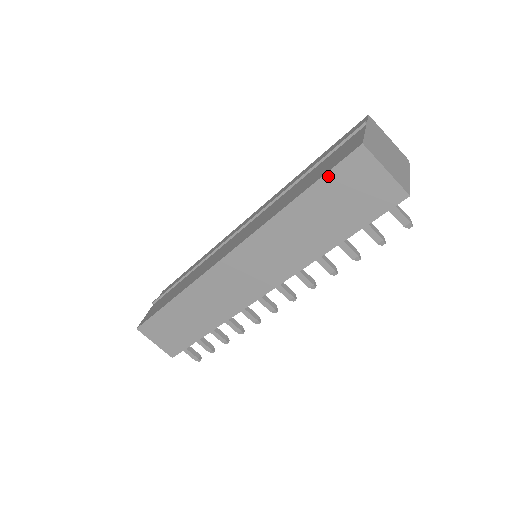
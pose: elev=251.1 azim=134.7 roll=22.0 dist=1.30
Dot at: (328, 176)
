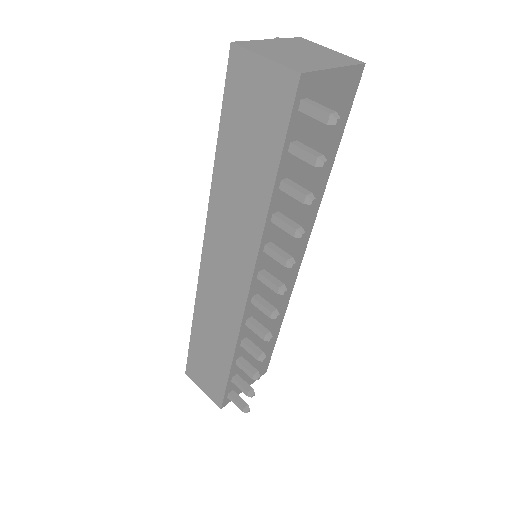
Dot at: (226, 102)
